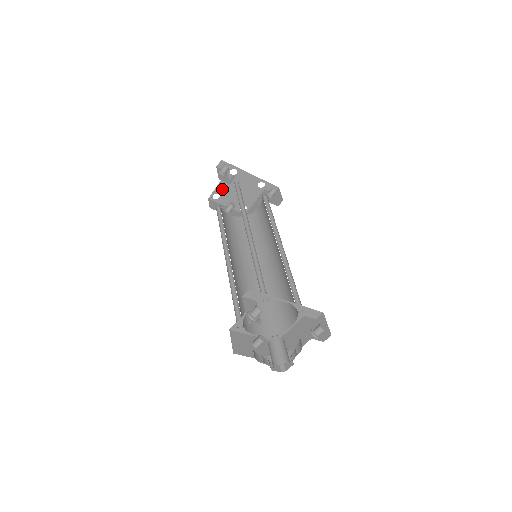
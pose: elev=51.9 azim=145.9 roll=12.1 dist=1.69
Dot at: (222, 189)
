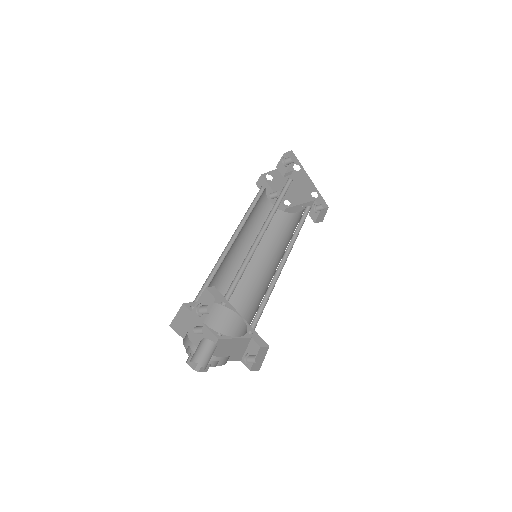
Dot at: (278, 175)
